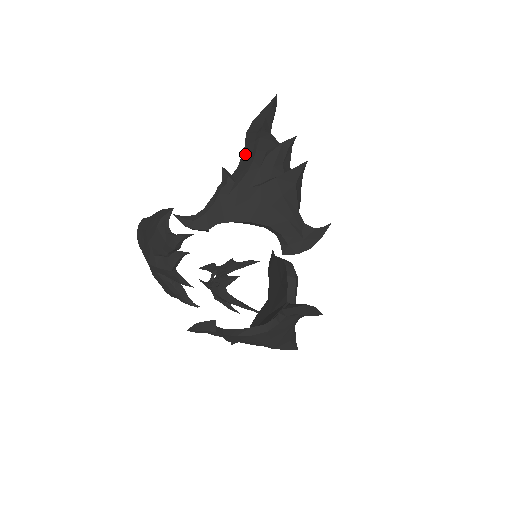
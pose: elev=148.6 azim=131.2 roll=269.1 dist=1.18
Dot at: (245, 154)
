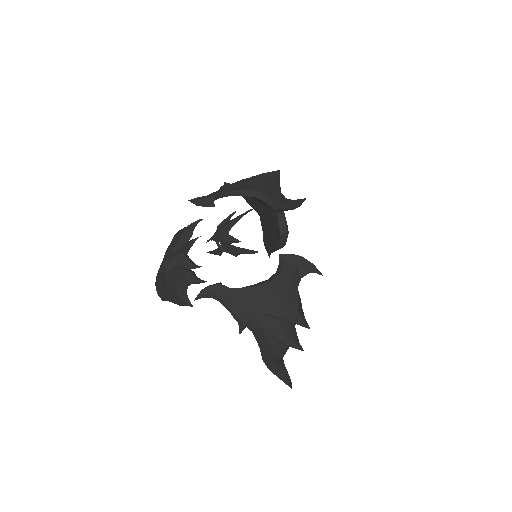
Dot at: occluded
